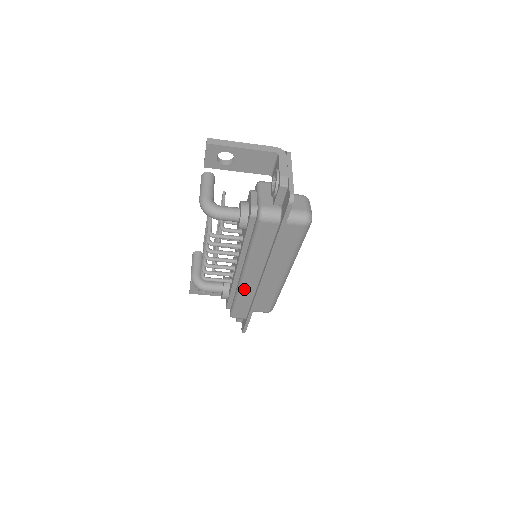
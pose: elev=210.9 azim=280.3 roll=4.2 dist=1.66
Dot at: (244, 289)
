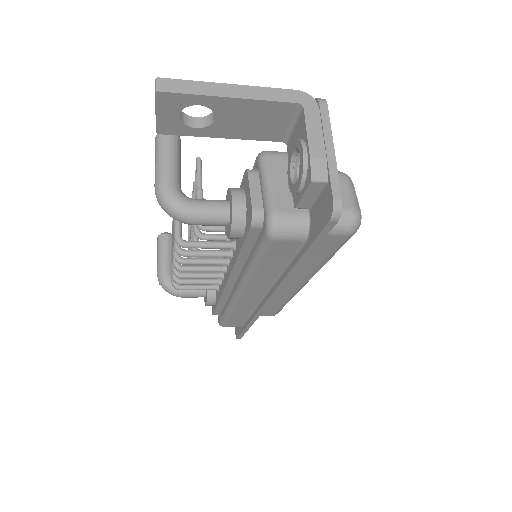
Dot at: (239, 305)
